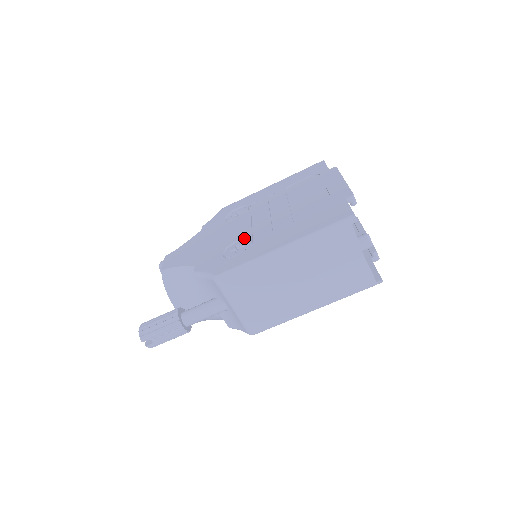
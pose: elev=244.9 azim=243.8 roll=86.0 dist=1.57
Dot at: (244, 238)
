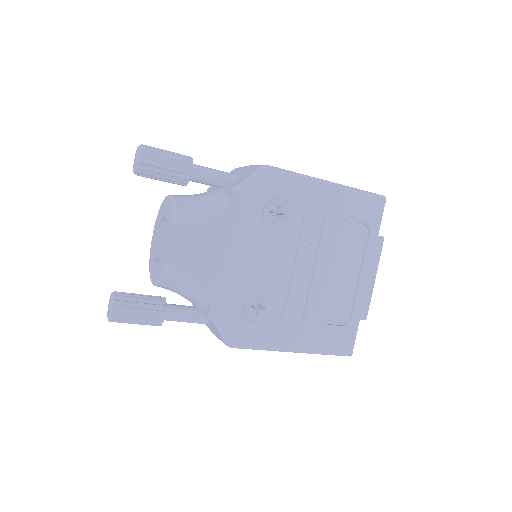
Dot at: (271, 295)
